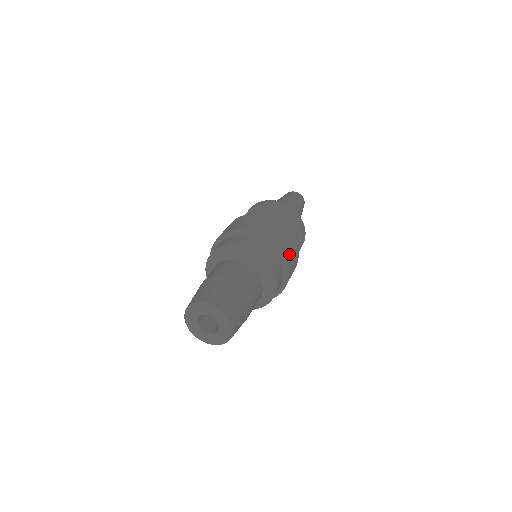
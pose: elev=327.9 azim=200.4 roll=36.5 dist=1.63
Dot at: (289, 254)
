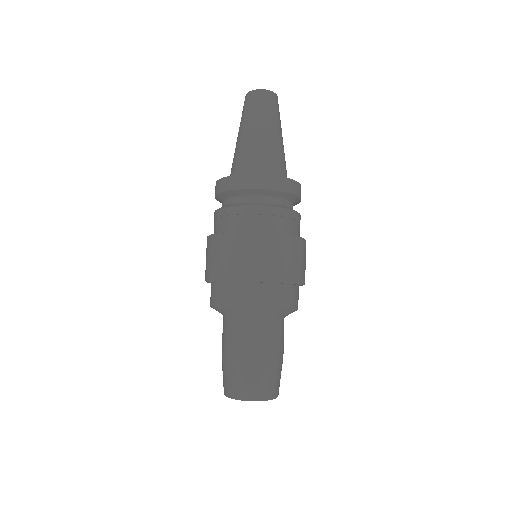
Dot at: occluded
